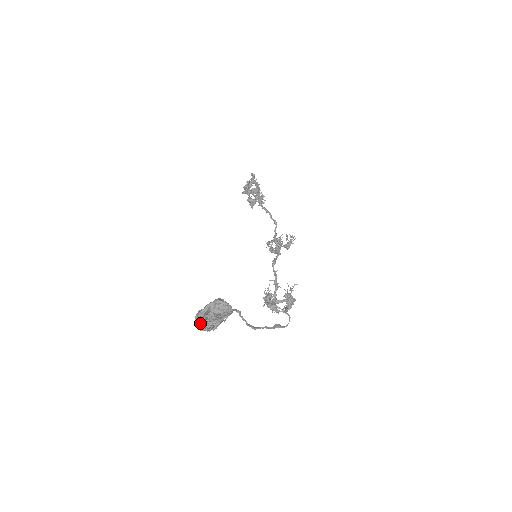
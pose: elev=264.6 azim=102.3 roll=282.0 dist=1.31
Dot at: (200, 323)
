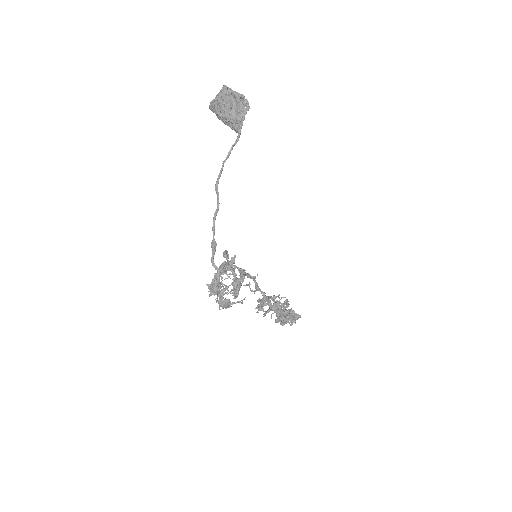
Dot at: (223, 87)
